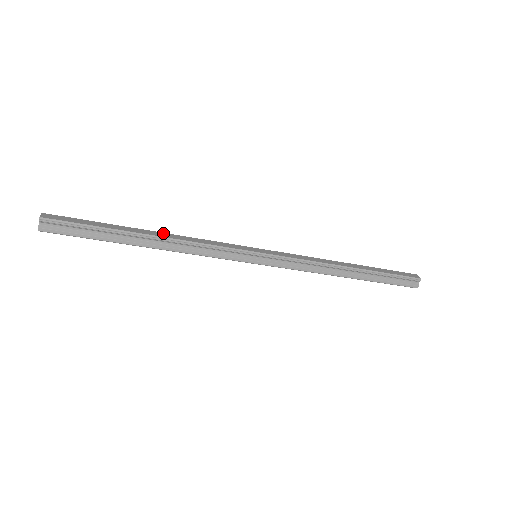
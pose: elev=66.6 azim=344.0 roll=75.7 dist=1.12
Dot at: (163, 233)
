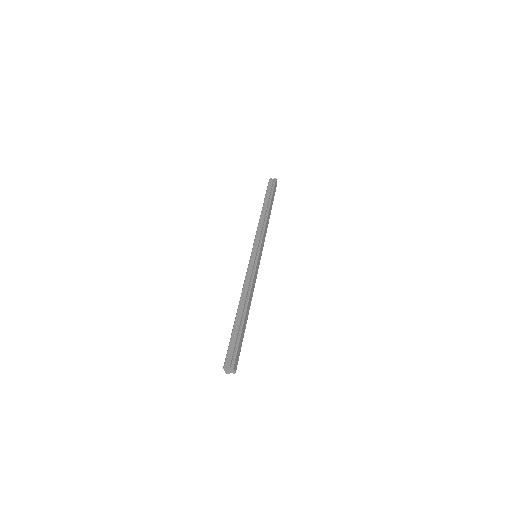
Dot at: (249, 302)
